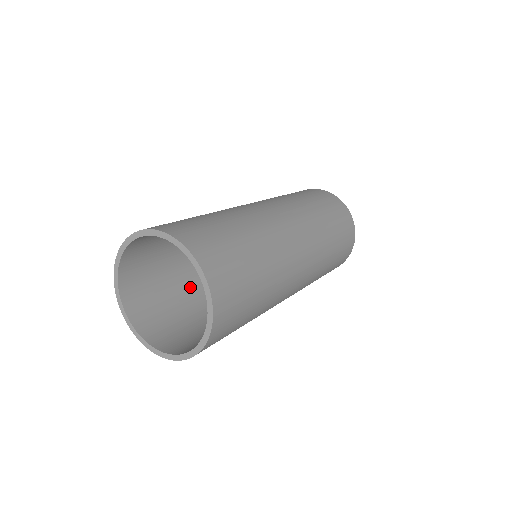
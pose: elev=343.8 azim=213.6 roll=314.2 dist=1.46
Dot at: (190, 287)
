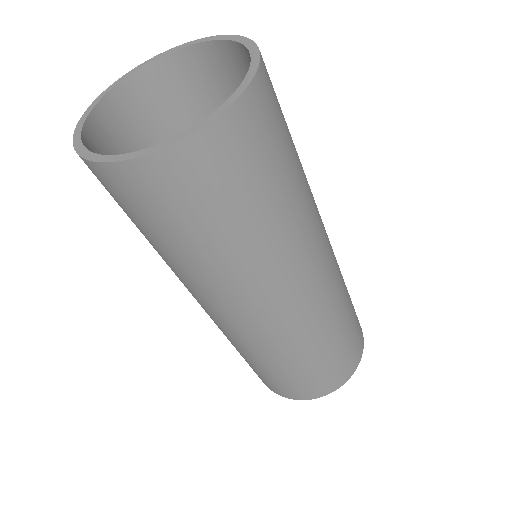
Dot at: occluded
